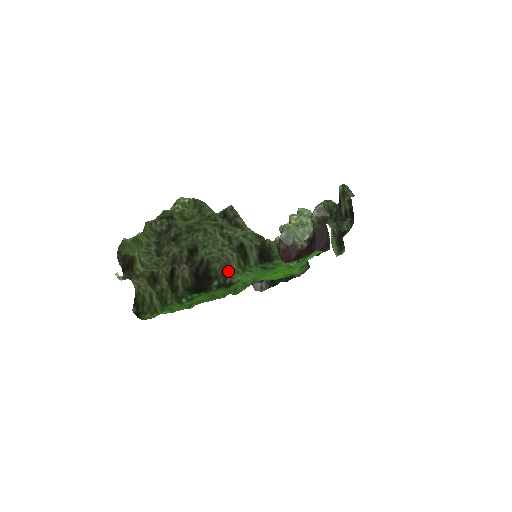
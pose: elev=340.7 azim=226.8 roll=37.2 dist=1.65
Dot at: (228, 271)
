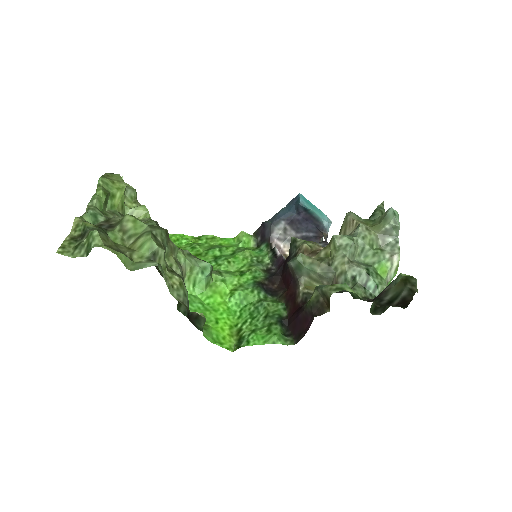
Dot at: occluded
